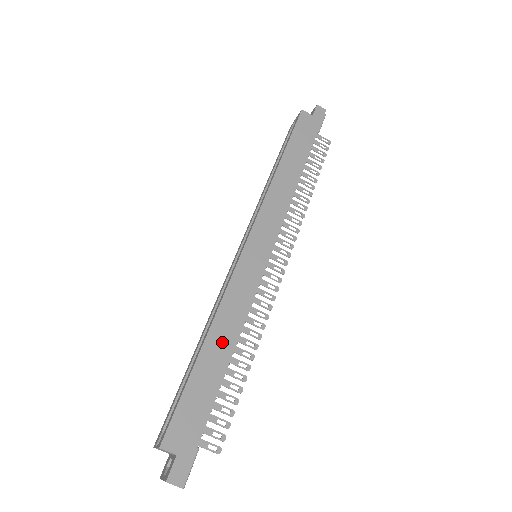
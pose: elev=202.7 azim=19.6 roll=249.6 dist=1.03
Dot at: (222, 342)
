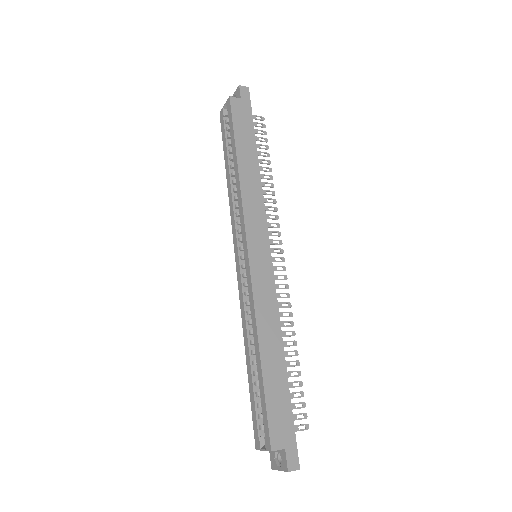
Dot at: (272, 345)
